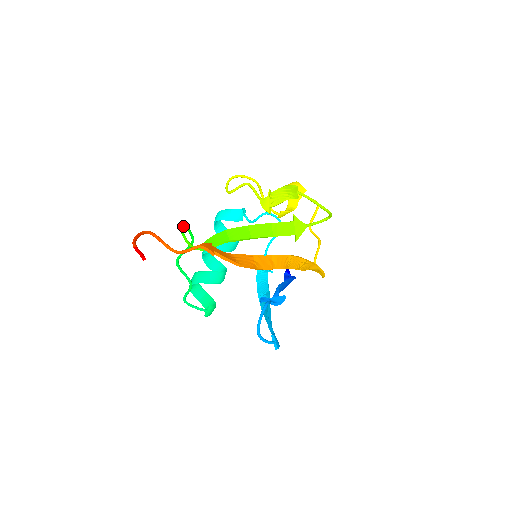
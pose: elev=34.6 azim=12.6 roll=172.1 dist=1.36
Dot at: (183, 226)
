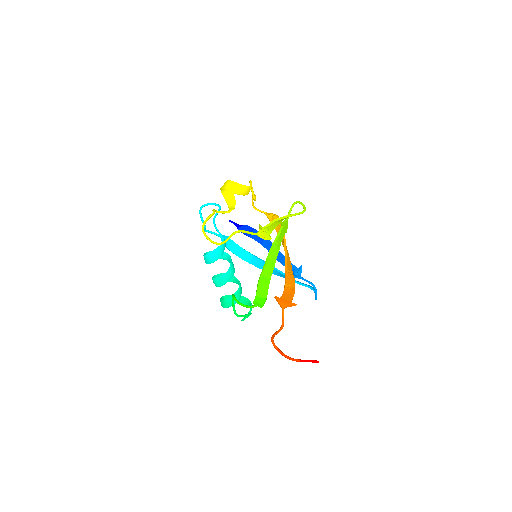
Dot at: (239, 302)
